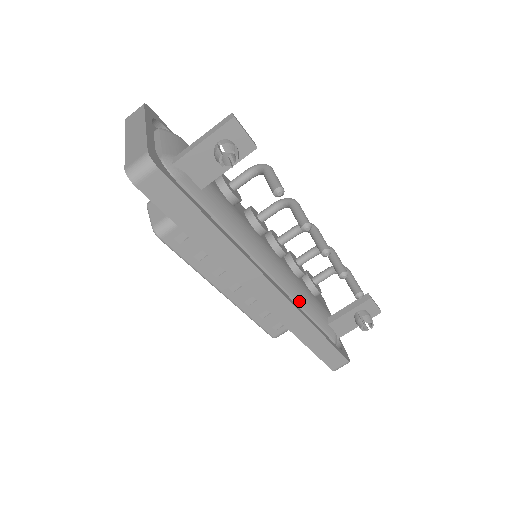
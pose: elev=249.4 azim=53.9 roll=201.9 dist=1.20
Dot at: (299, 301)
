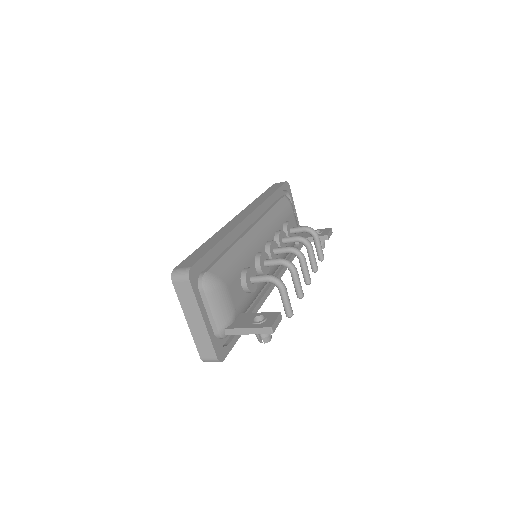
Dot at: occluded
